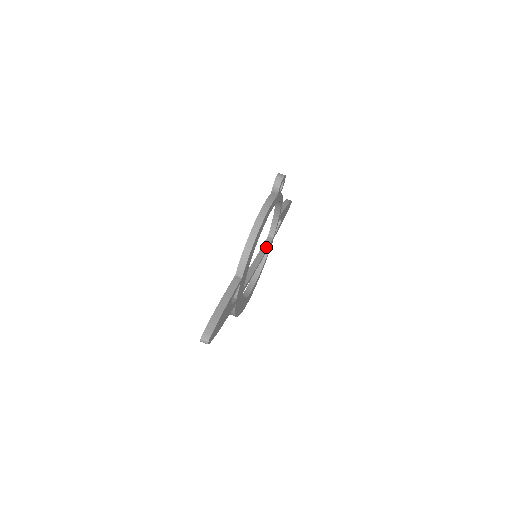
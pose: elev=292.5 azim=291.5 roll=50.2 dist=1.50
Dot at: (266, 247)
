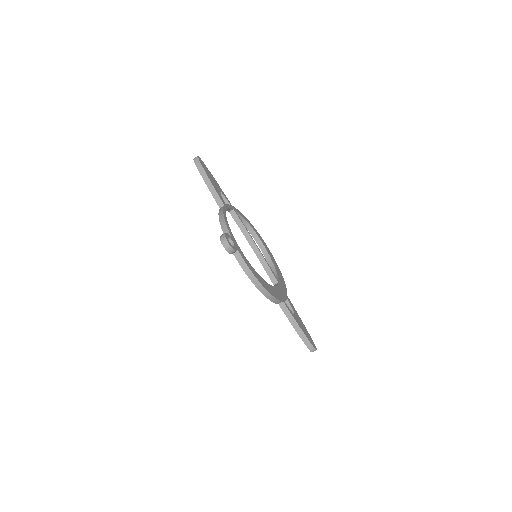
Dot at: (241, 224)
